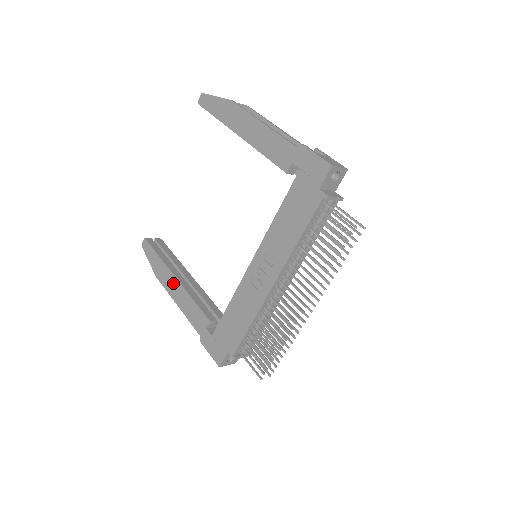
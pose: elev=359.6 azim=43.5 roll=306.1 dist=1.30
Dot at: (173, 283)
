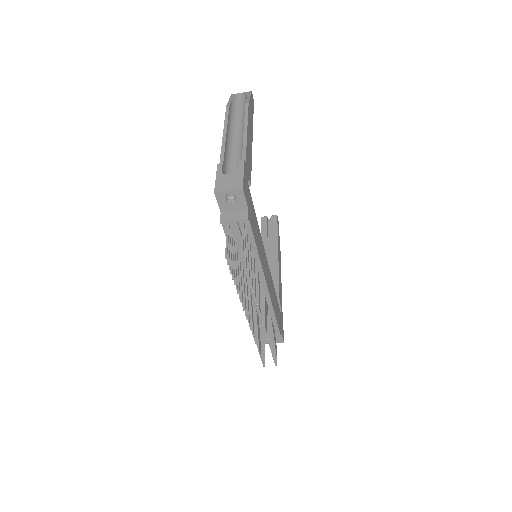
Dot at: occluded
